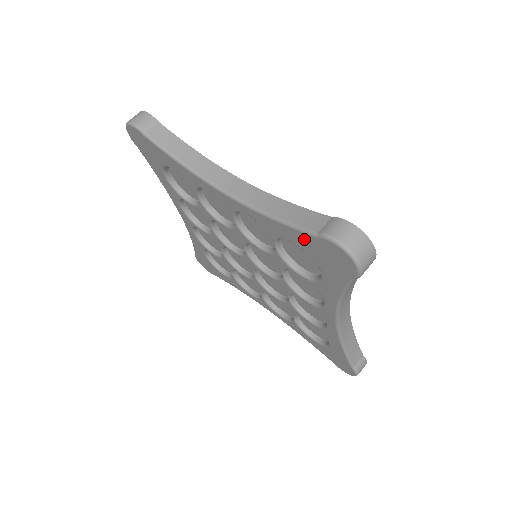
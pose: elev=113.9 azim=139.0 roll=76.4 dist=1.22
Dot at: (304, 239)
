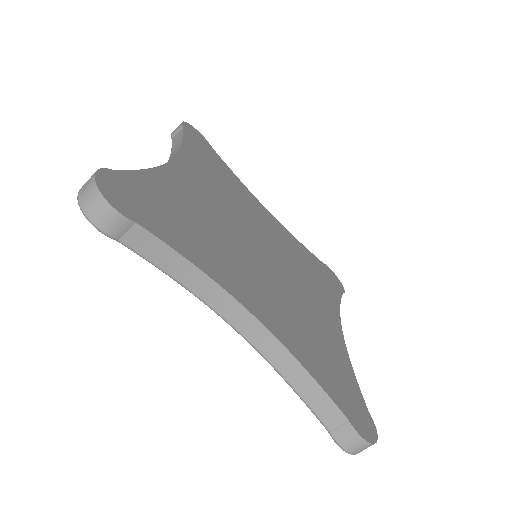
Dot at: occluded
